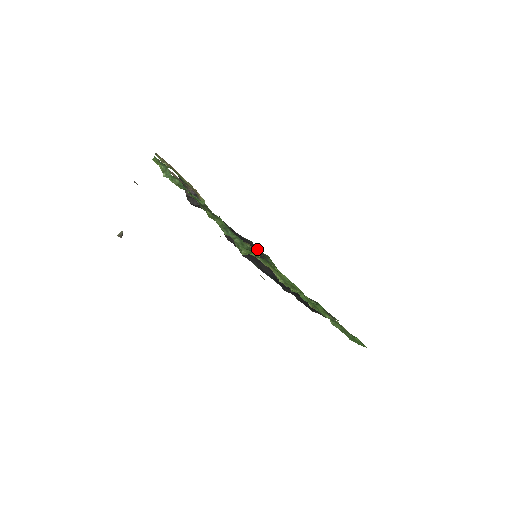
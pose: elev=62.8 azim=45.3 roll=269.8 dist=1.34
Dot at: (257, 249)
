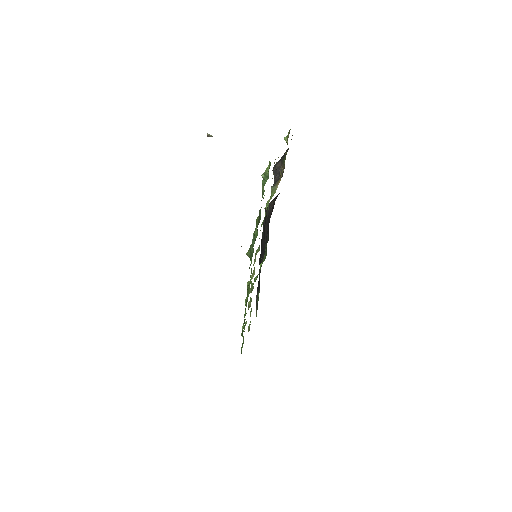
Dot at: (266, 245)
